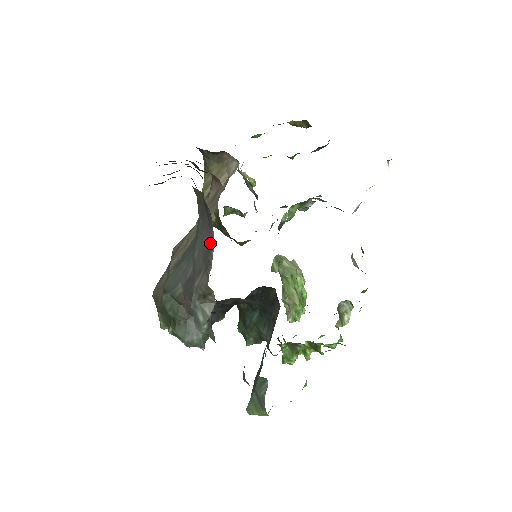
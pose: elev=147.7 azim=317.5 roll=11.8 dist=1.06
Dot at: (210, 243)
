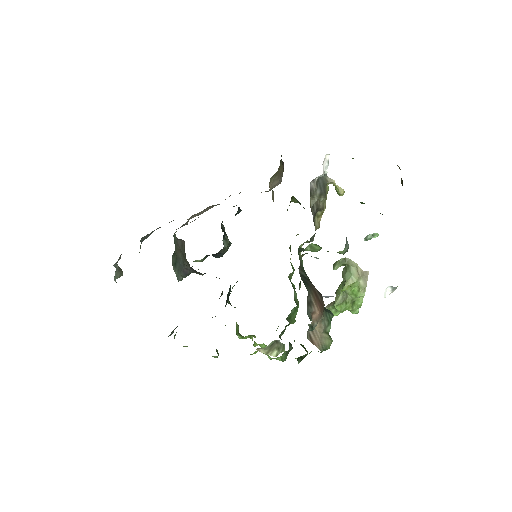
Dot at: occluded
